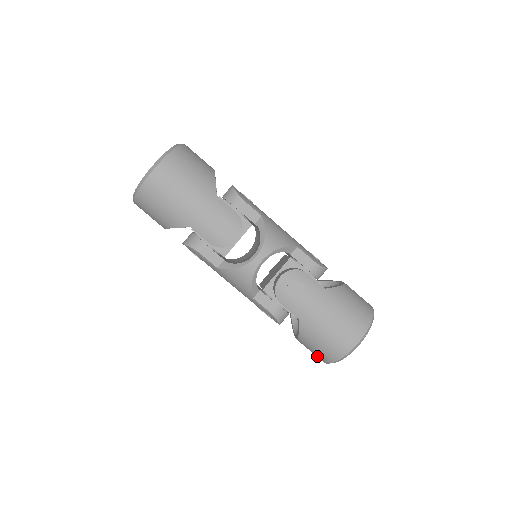
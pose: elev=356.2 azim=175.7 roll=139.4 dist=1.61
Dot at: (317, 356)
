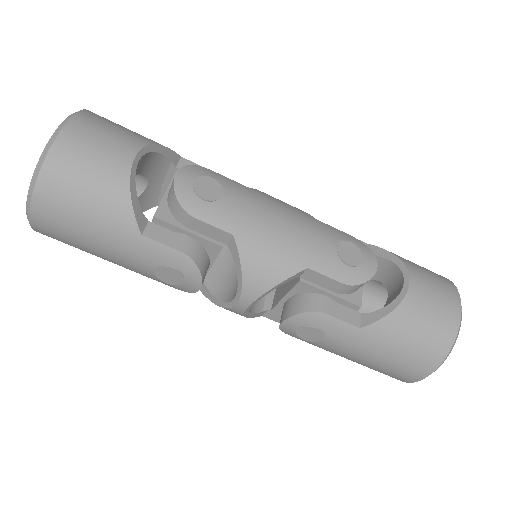
Dot at: occluded
